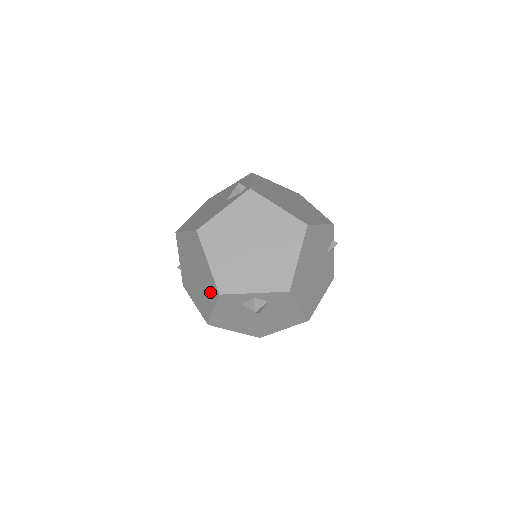
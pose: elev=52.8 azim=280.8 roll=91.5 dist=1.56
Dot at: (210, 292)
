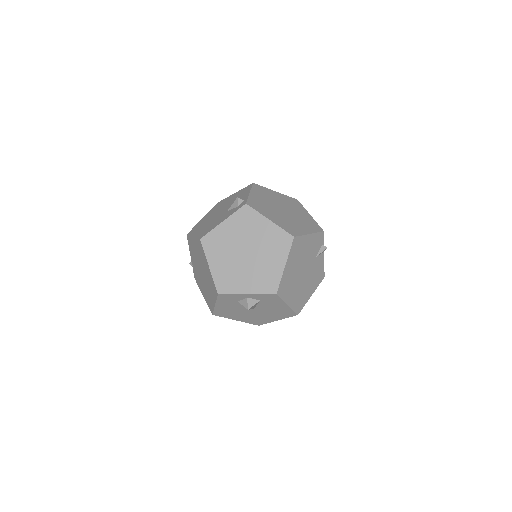
Dot at: (212, 290)
